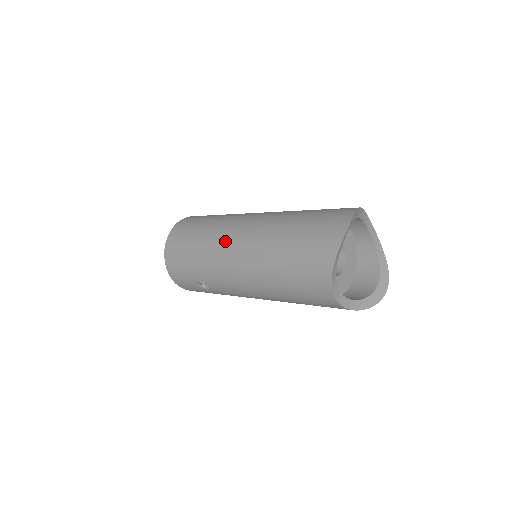
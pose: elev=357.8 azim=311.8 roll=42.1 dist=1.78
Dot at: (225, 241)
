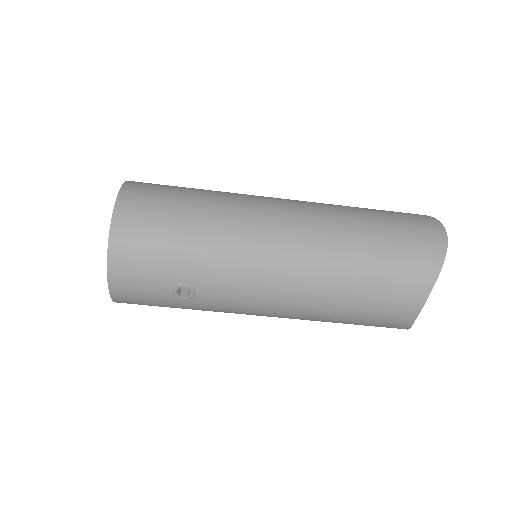
Dot at: (259, 225)
